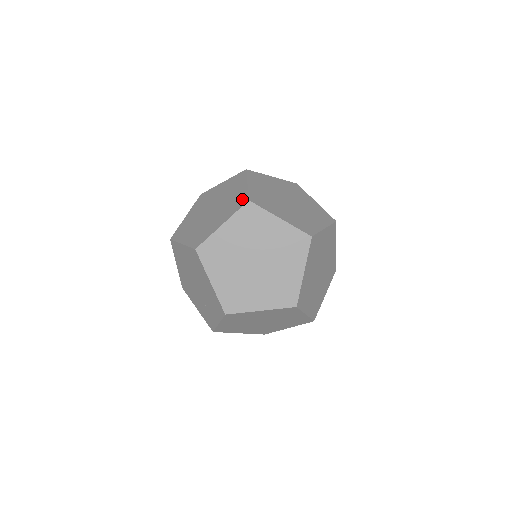
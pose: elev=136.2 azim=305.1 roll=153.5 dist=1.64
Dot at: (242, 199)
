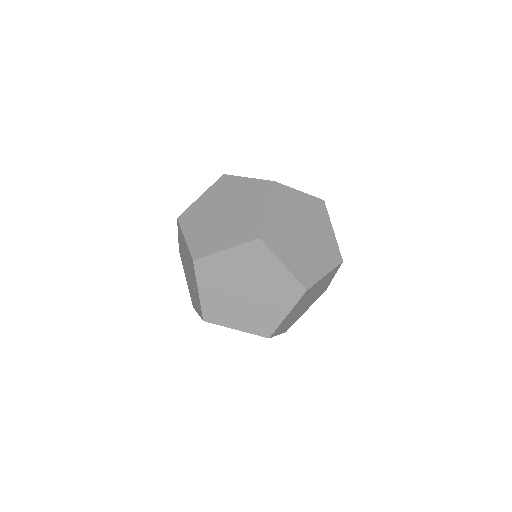
Dot at: occluded
